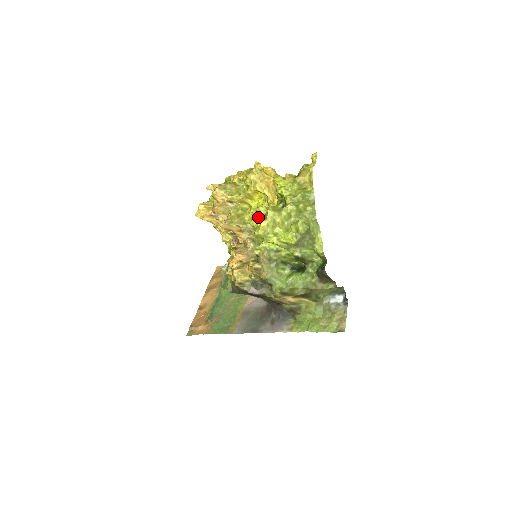
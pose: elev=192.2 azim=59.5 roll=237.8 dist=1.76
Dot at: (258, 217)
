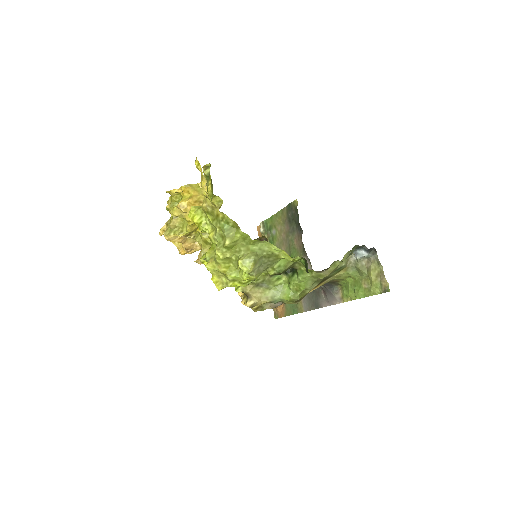
Dot at: occluded
